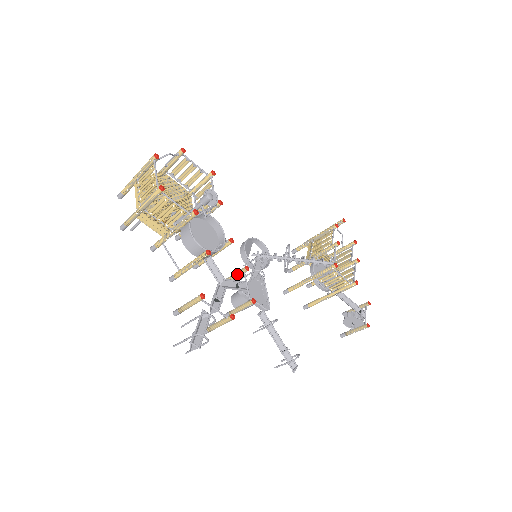
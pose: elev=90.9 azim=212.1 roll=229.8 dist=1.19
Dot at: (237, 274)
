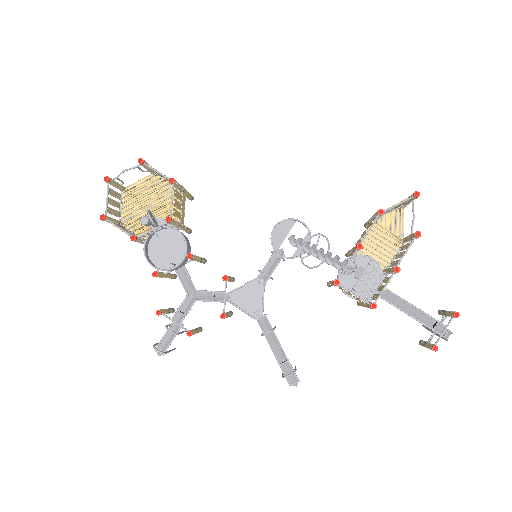
Dot at: occluded
